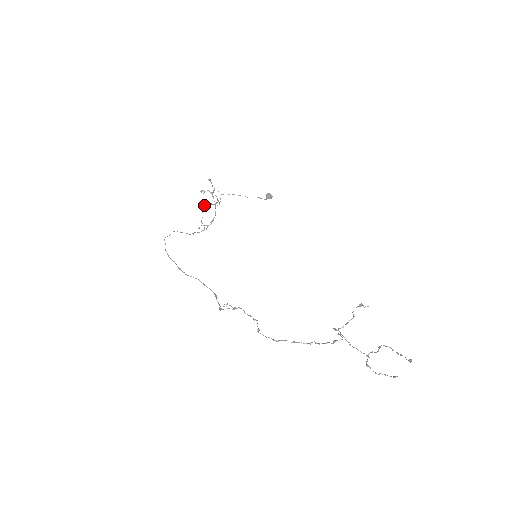
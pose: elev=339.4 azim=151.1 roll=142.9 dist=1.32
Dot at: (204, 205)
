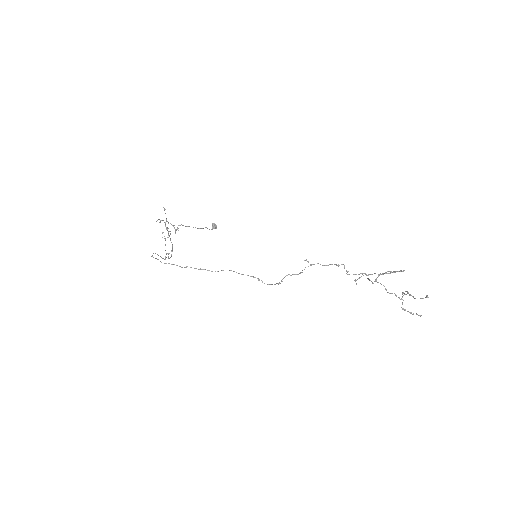
Dot at: (168, 231)
